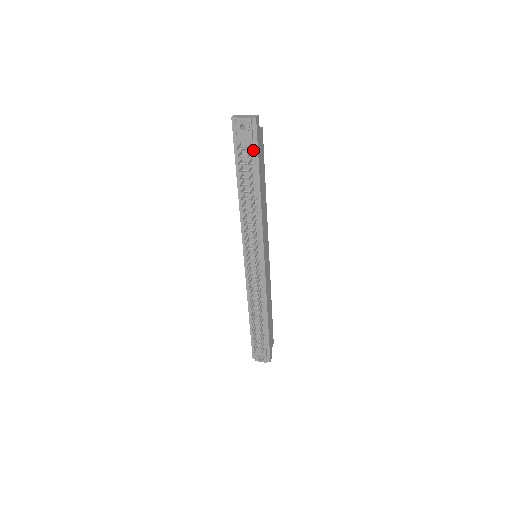
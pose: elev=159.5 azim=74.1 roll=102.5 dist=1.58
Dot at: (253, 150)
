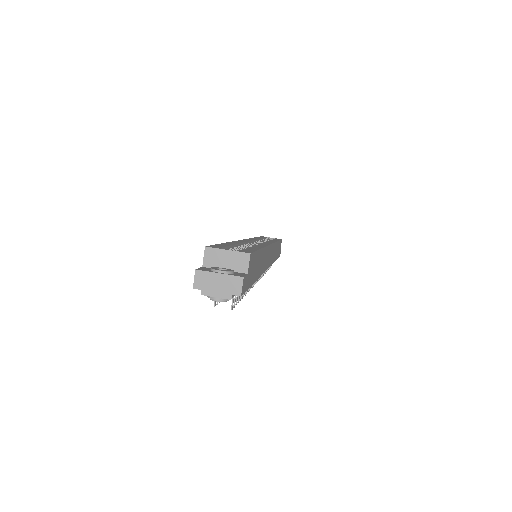
Dot at: occluded
